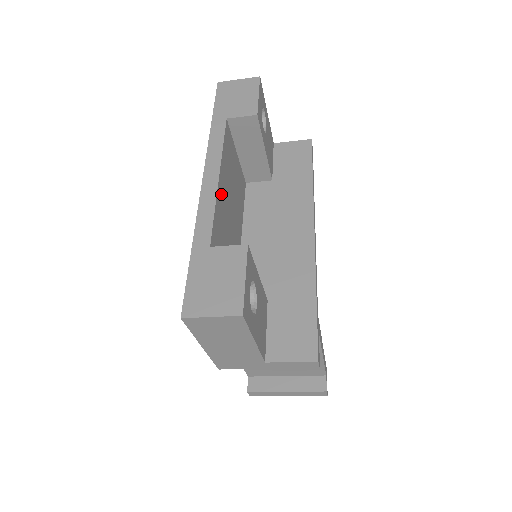
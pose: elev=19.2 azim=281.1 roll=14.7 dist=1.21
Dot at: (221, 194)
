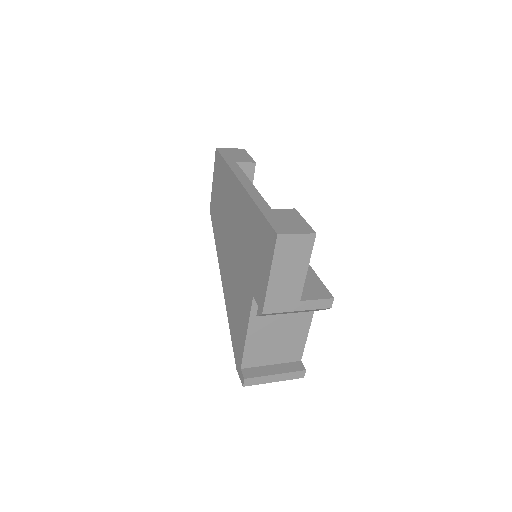
Dot at: occluded
